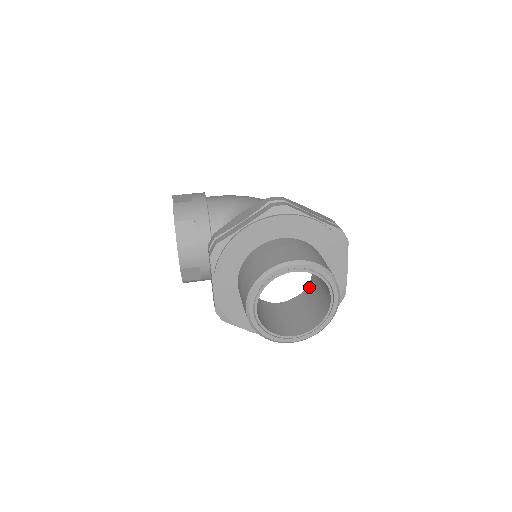
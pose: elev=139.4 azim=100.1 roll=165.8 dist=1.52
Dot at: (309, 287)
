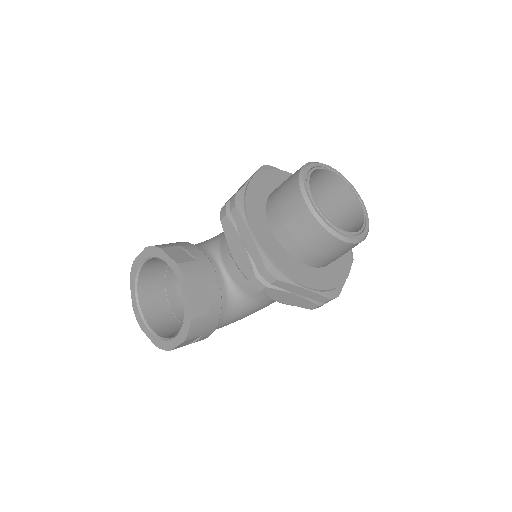
Dot at: occluded
